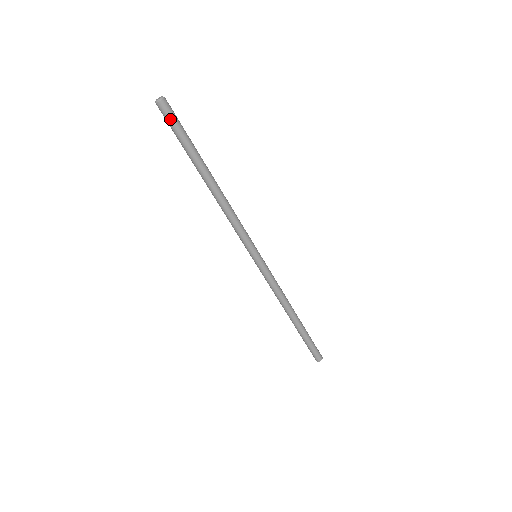
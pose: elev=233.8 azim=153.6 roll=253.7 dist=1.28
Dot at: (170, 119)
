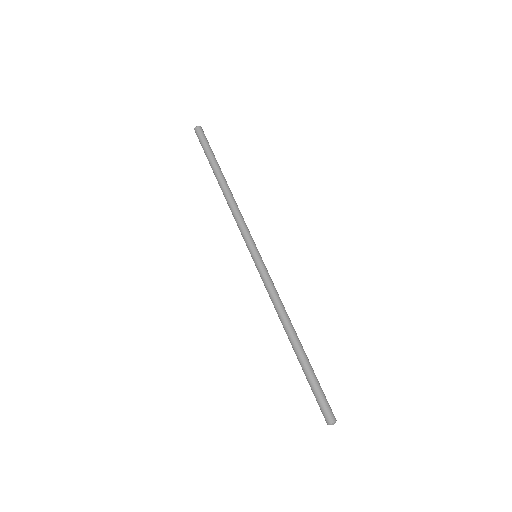
Dot at: (201, 137)
